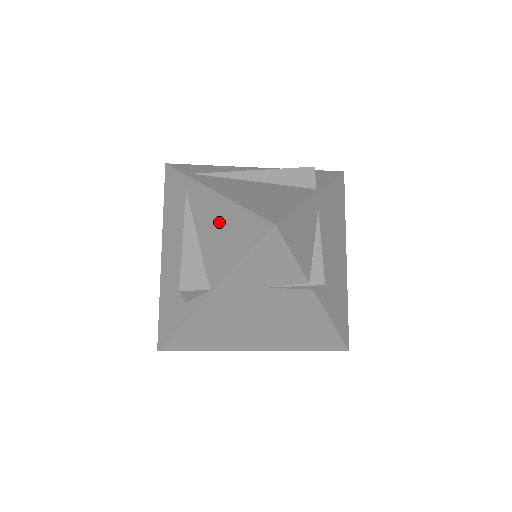
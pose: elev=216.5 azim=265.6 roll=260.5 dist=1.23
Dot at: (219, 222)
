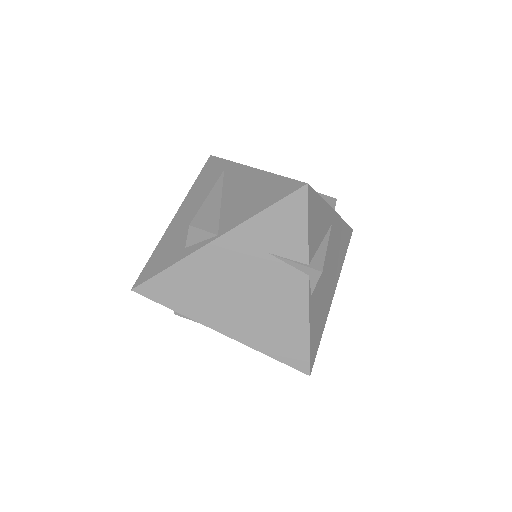
Dot at: (249, 187)
